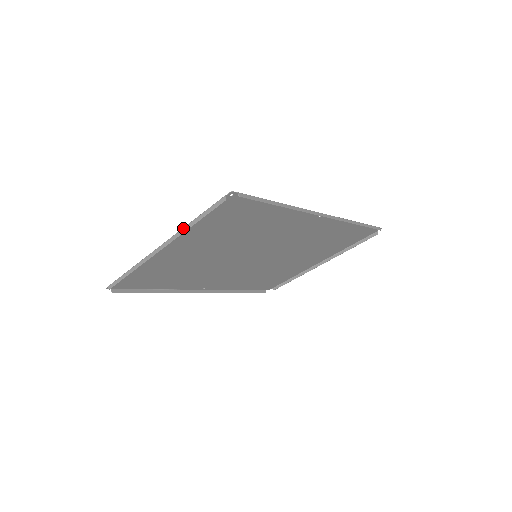
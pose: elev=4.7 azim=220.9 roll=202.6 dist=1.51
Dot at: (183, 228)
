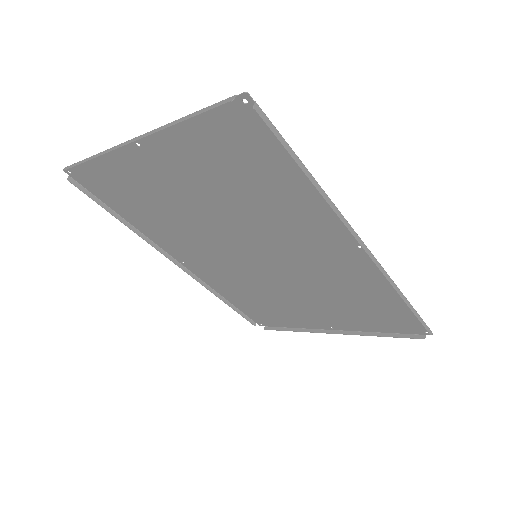
Dot at: occluded
